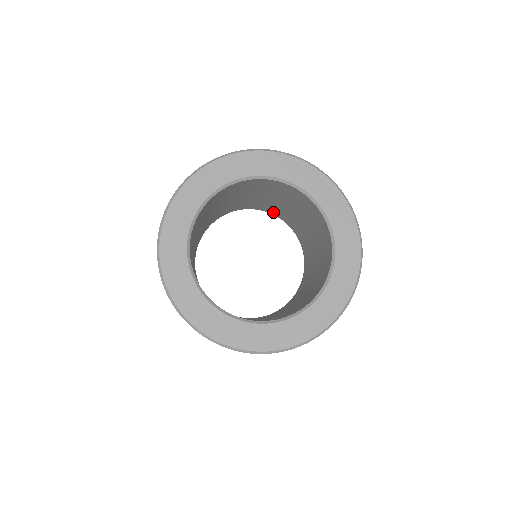
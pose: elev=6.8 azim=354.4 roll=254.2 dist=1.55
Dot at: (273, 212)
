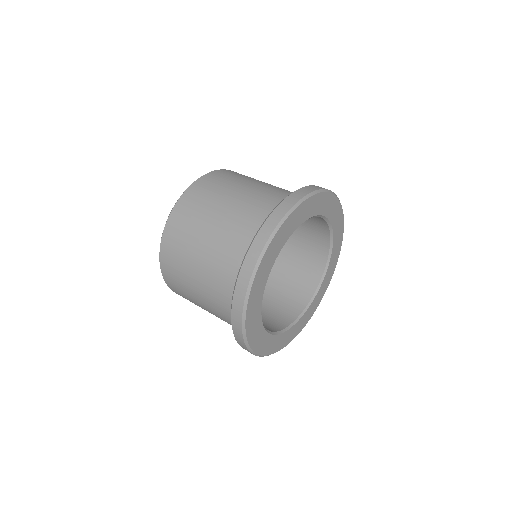
Dot at: occluded
